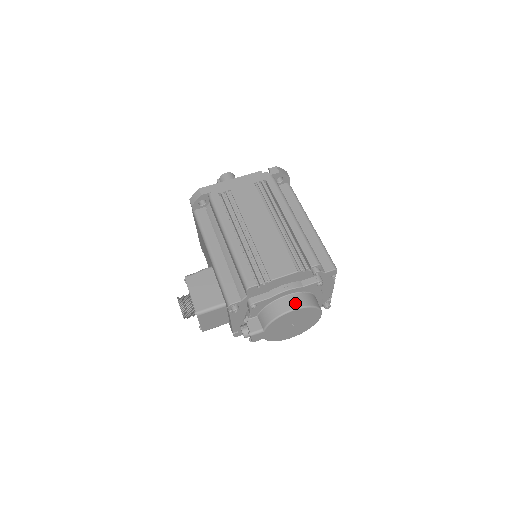
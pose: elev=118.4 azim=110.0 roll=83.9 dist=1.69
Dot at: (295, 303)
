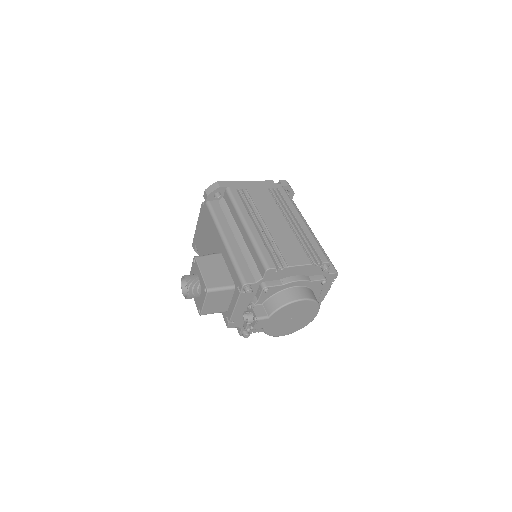
Dot at: (303, 294)
